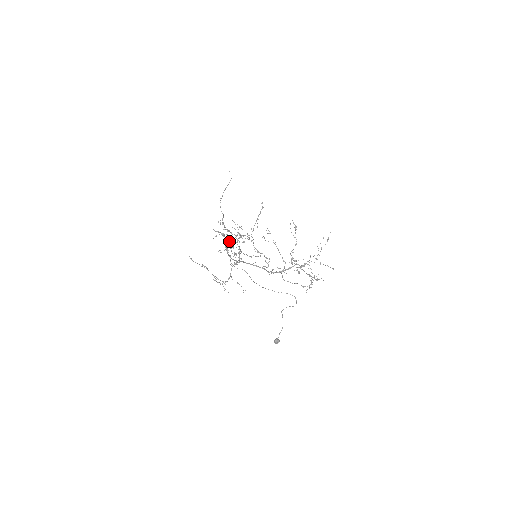
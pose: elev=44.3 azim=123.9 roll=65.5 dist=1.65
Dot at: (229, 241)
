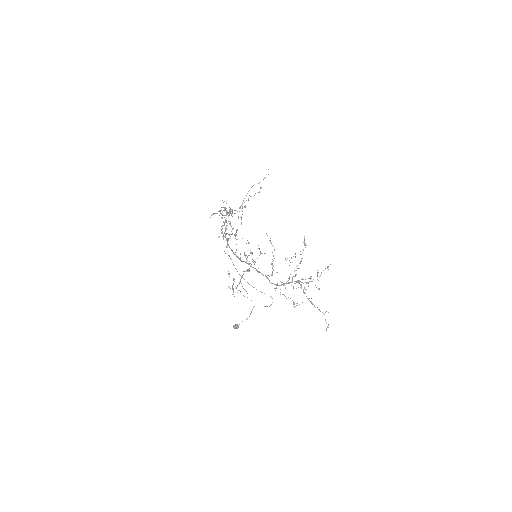
Dot at: (236, 234)
